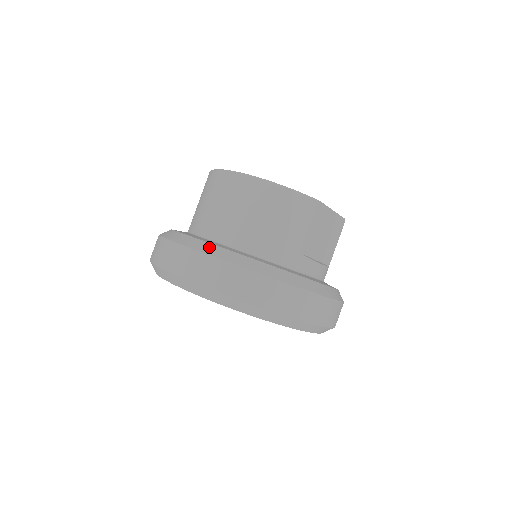
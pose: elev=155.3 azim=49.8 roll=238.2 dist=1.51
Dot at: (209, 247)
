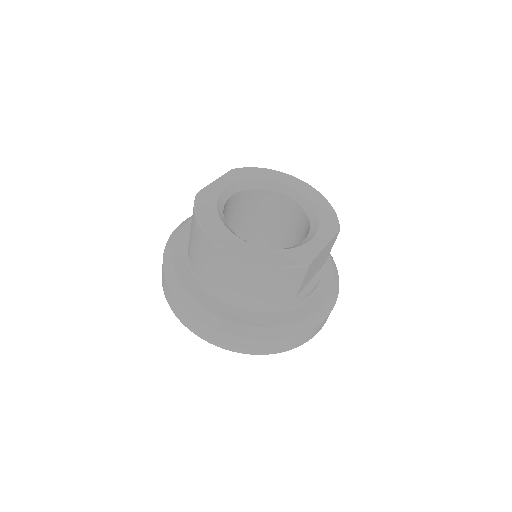
Dot at: (216, 320)
